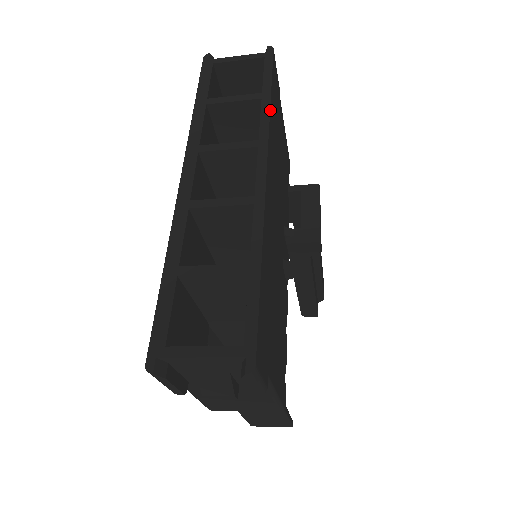
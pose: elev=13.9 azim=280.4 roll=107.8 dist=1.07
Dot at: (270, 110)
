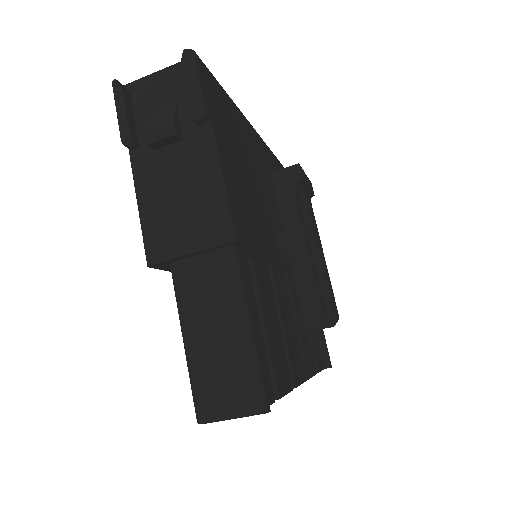
Dot at: (276, 158)
